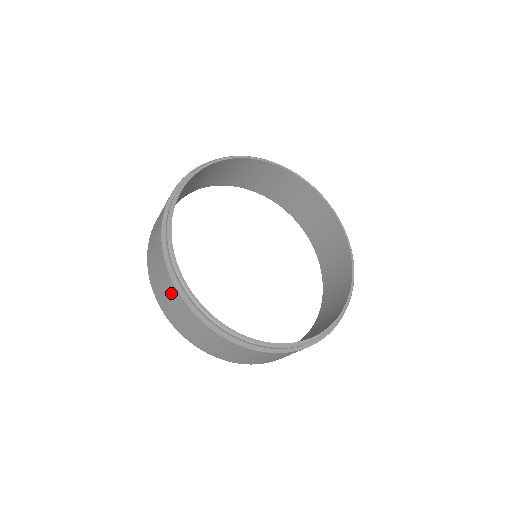
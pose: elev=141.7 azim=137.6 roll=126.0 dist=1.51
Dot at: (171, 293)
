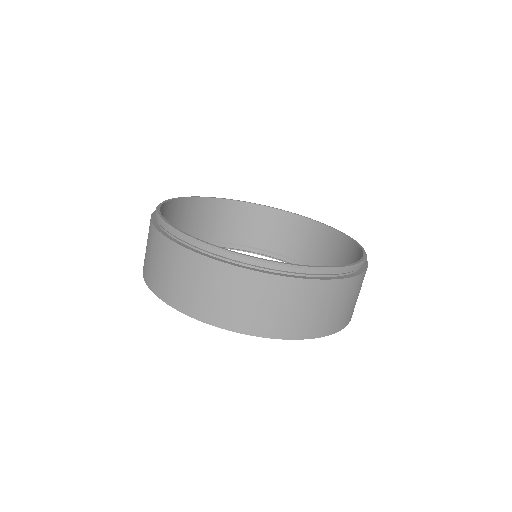
Dot at: (149, 237)
